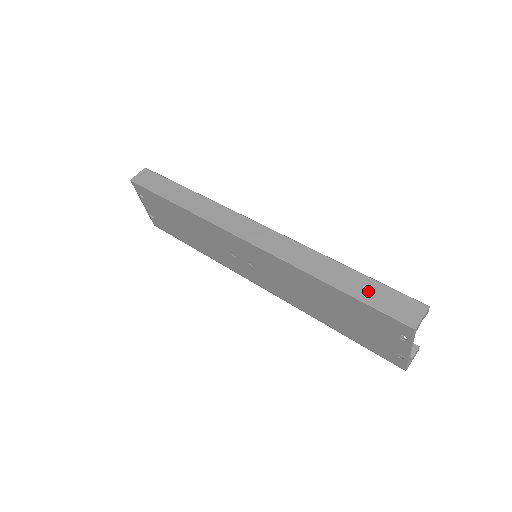
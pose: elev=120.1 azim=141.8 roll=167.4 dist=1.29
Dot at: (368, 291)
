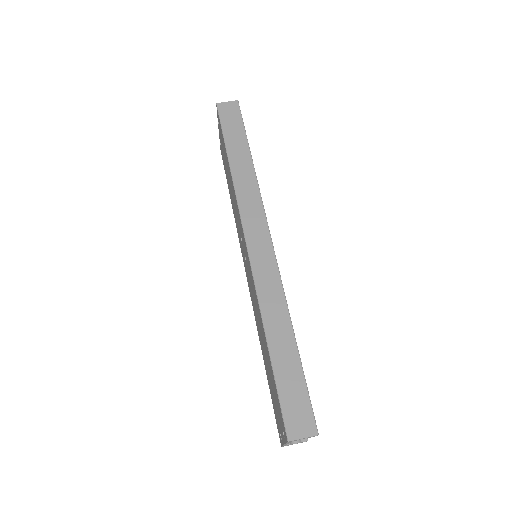
Dot at: (288, 377)
